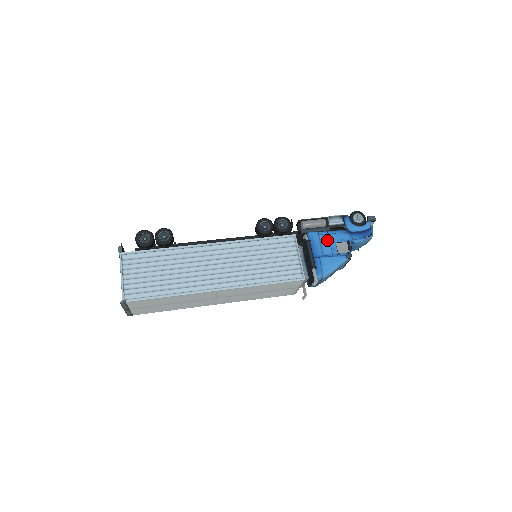
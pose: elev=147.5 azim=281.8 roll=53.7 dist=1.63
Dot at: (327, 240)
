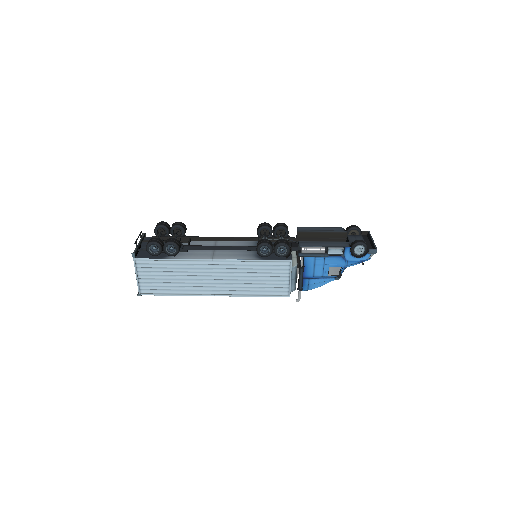
Dot at: (322, 264)
